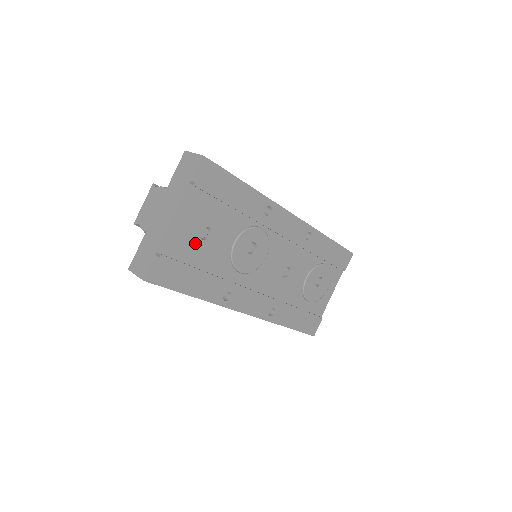
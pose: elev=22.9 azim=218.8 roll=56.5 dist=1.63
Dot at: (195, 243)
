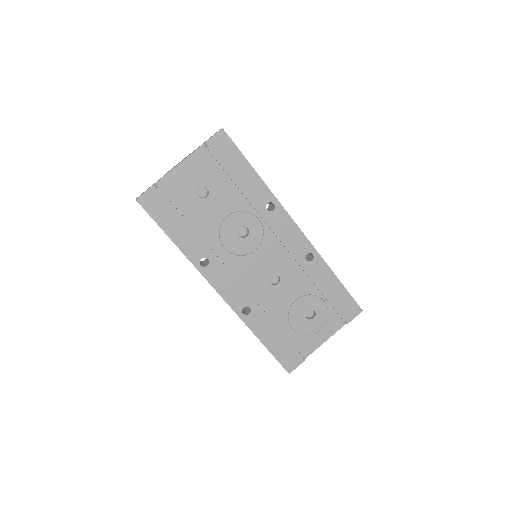
Dot at: (191, 196)
